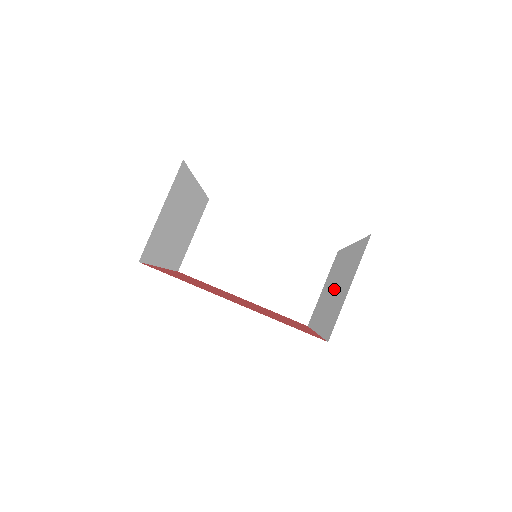
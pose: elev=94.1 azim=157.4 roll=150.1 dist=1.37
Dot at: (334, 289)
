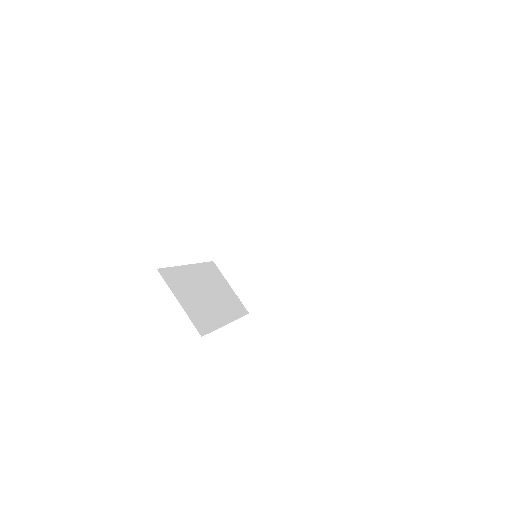
Dot at: occluded
